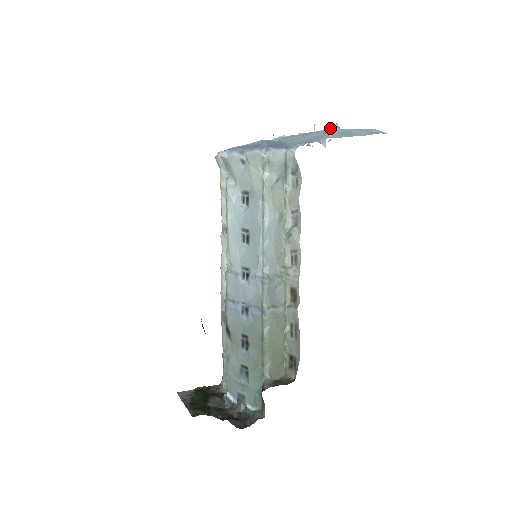
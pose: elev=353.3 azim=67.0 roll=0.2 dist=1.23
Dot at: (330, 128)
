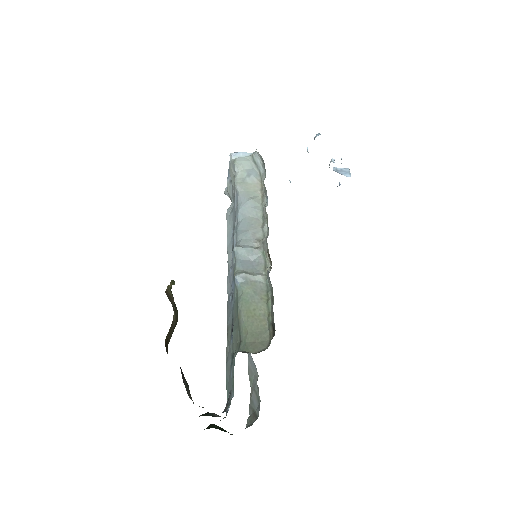
Dot at: occluded
